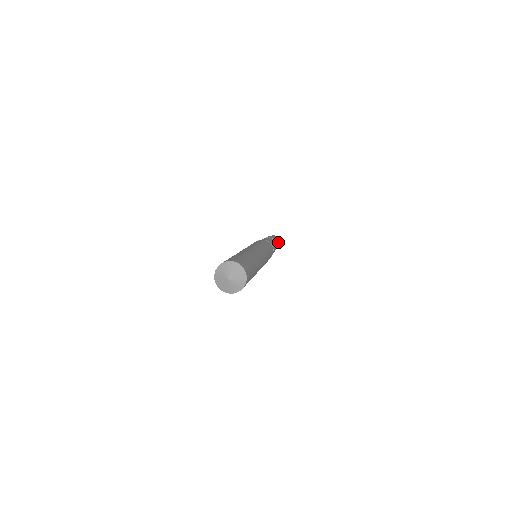
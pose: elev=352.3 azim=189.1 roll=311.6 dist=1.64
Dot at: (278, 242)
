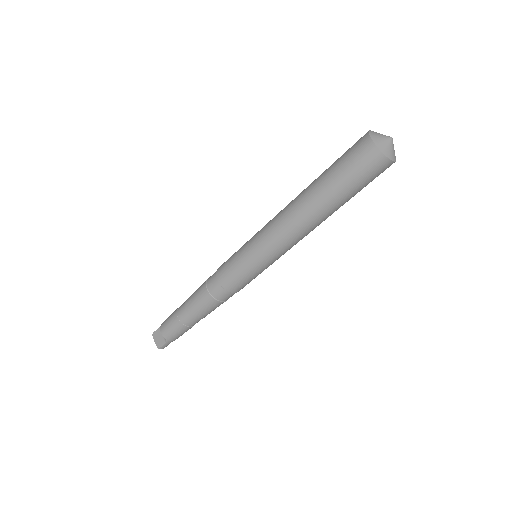
Dot at: occluded
